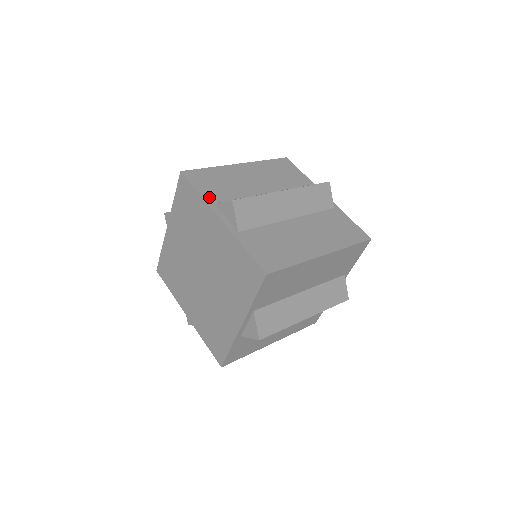
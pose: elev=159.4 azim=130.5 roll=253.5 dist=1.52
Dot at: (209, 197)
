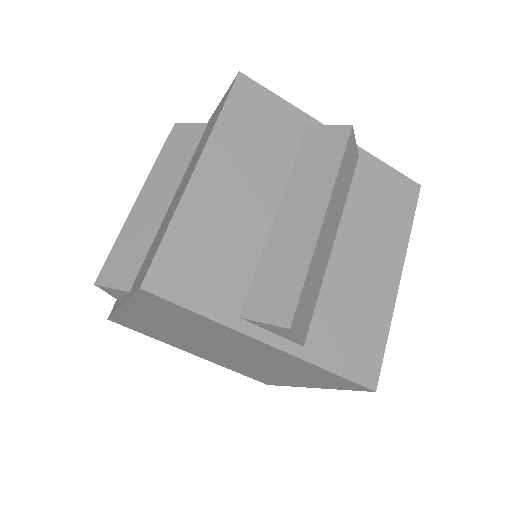
Dot at: (223, 310)
